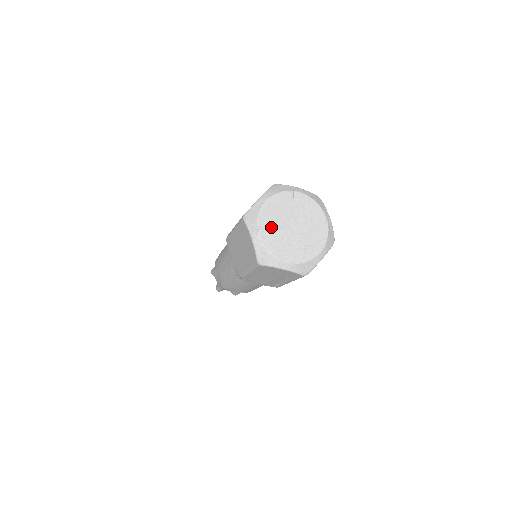
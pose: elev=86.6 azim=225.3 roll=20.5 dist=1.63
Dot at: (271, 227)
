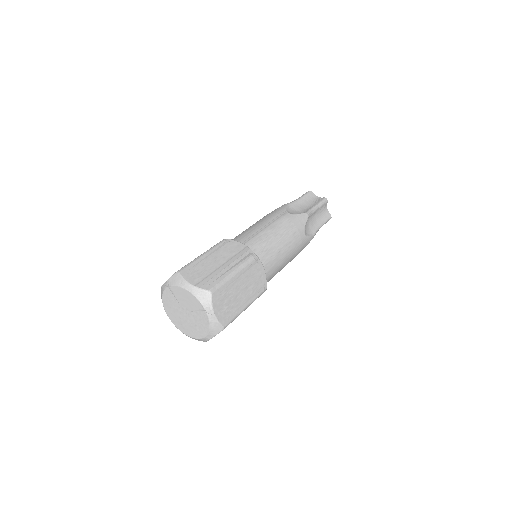
Dot at: (175, 296)
